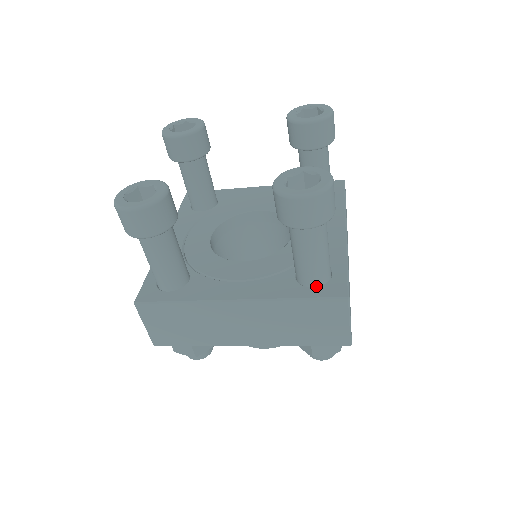
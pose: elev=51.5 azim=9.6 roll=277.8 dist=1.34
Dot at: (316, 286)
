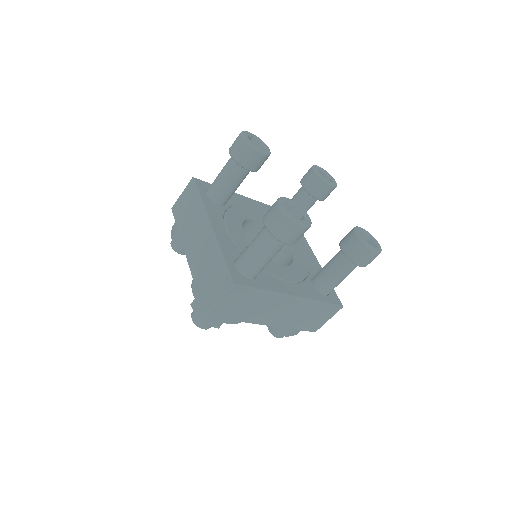
Dot at: (237, 268)
